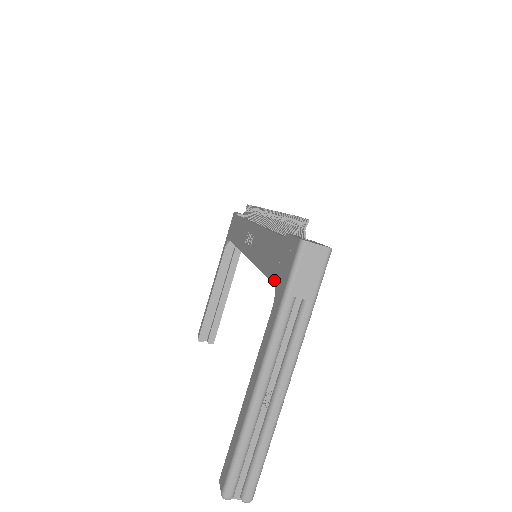
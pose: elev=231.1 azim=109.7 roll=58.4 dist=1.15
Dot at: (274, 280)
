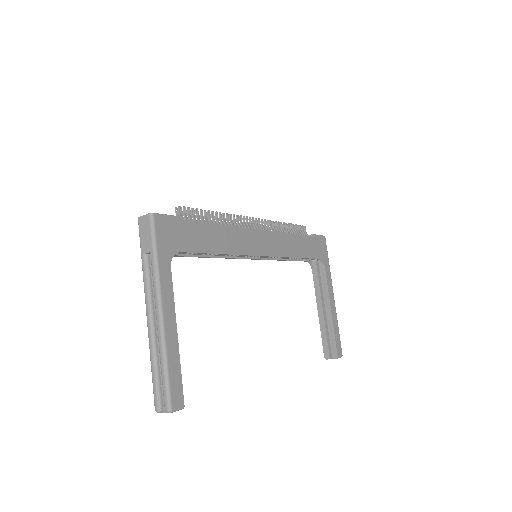
Dot at: occluded
